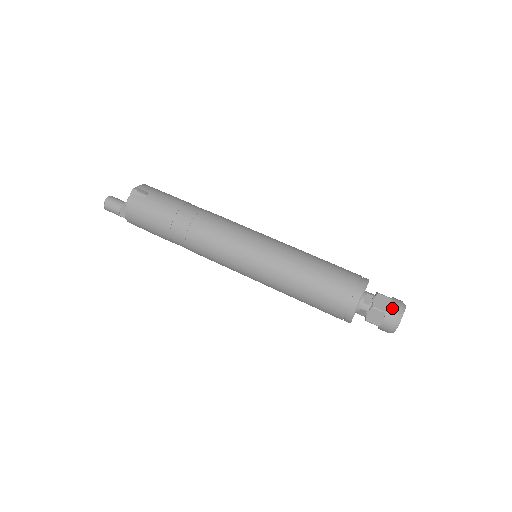
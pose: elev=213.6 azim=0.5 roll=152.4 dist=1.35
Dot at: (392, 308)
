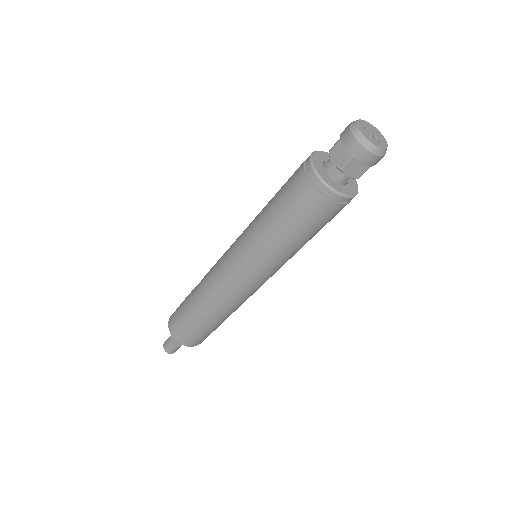
Dot at: (343, 131)
